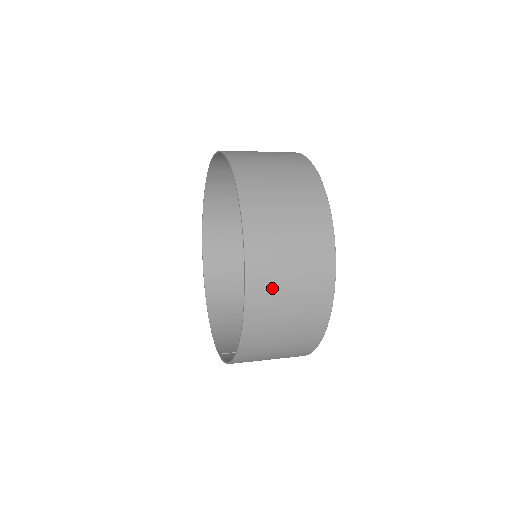
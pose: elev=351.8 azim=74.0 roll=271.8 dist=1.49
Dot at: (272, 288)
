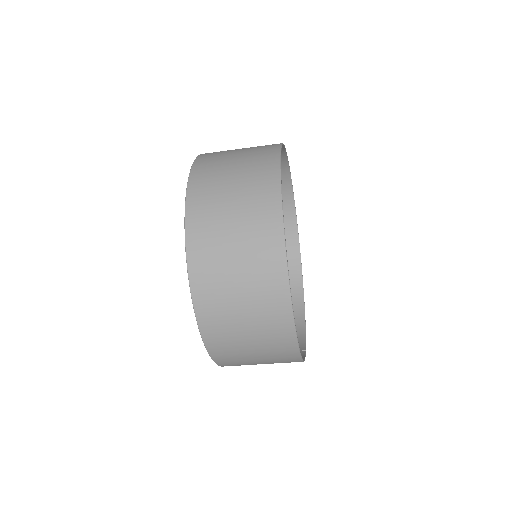
Dot at: (219, 292)
